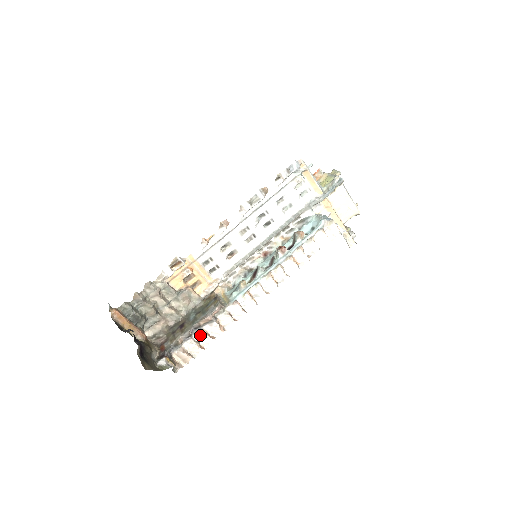
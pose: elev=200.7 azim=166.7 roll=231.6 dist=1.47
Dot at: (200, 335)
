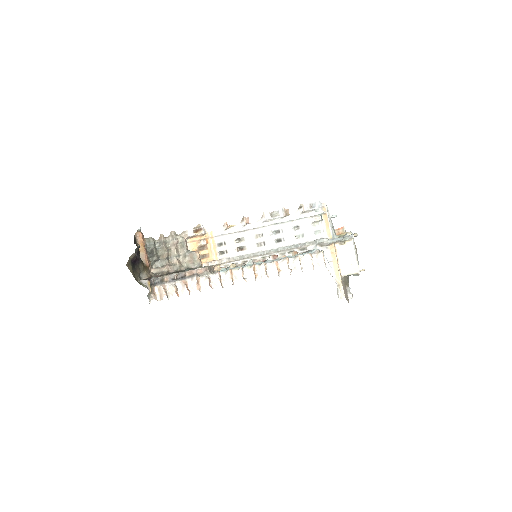
Dot at: (181, 283)
